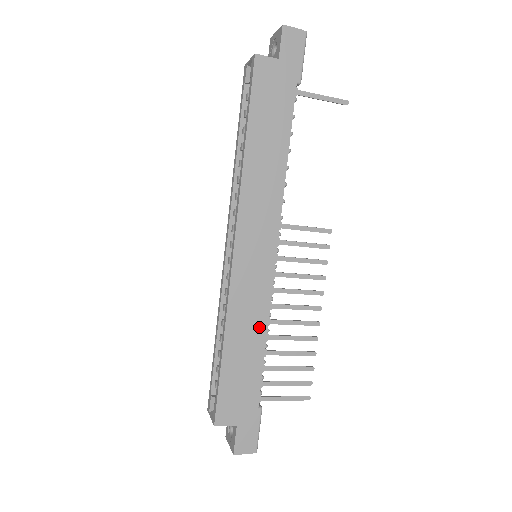
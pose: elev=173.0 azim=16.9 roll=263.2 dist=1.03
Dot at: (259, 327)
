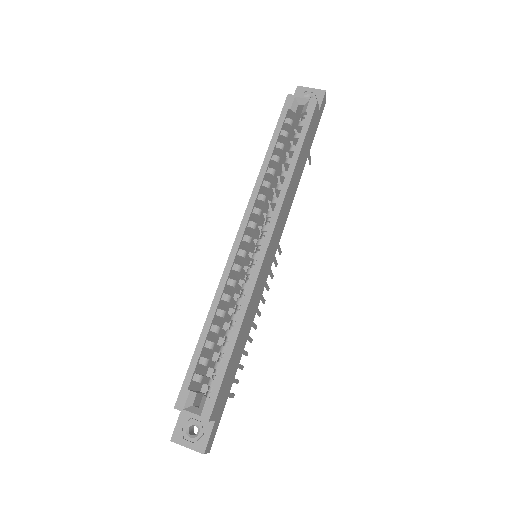
Dot at: (251, 322)
